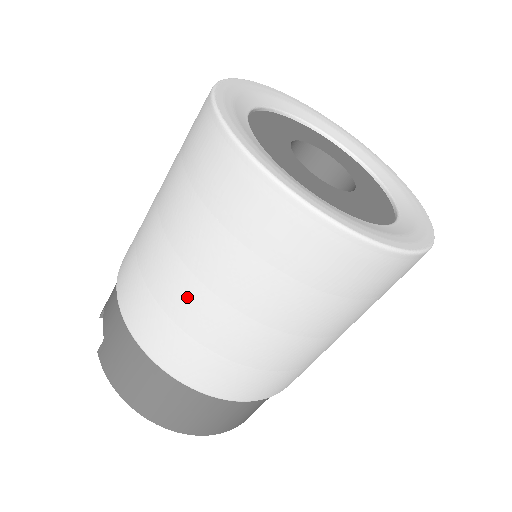
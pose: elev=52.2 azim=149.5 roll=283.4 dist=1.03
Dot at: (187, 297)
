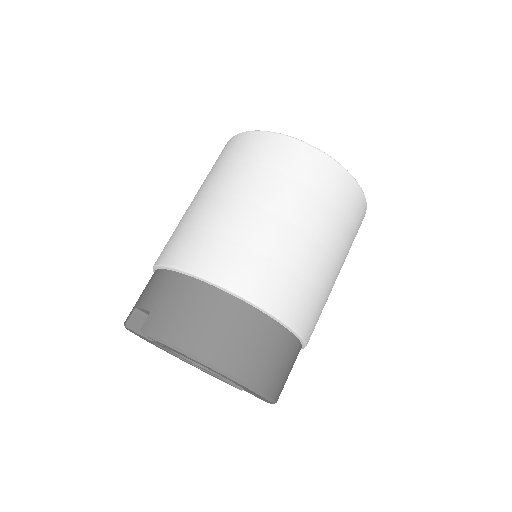
Dot at: (247, 220)
